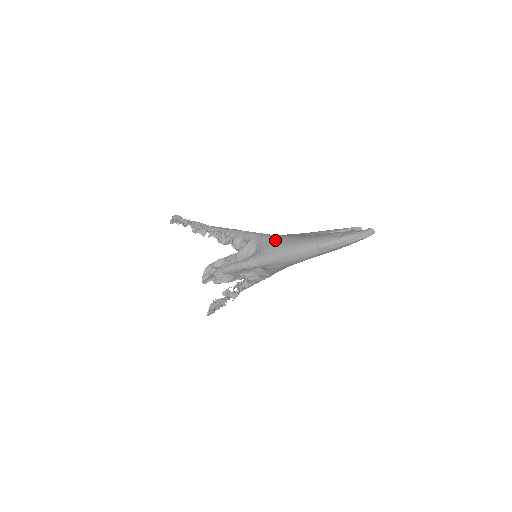
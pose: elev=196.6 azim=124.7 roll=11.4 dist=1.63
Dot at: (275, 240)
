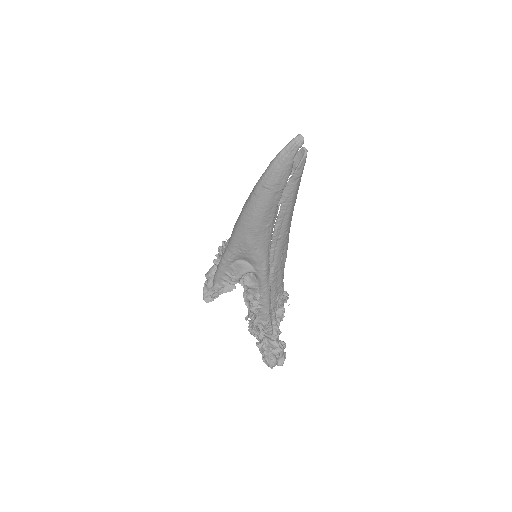
Dot at: occluded
